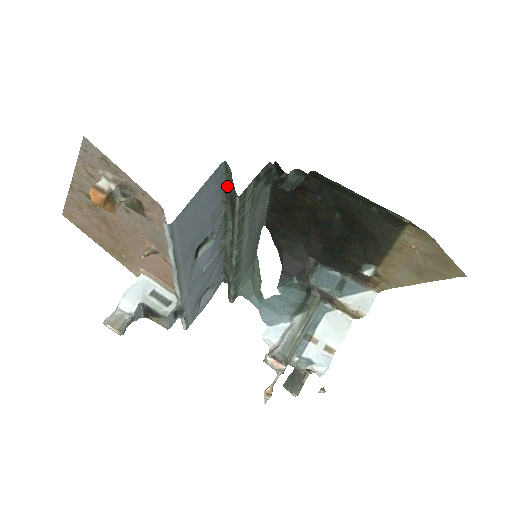
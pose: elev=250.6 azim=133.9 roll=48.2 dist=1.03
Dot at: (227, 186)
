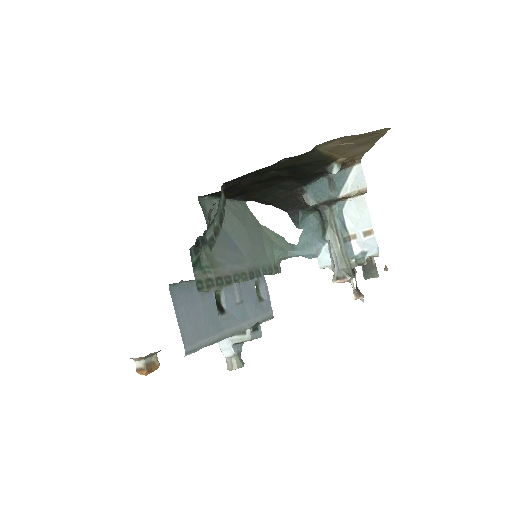
Dot at: (188, 281)
